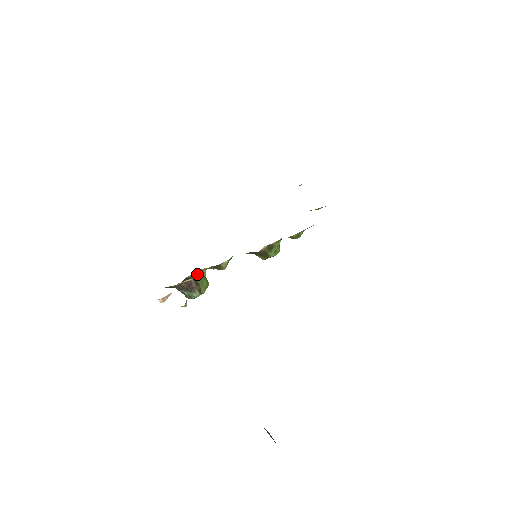
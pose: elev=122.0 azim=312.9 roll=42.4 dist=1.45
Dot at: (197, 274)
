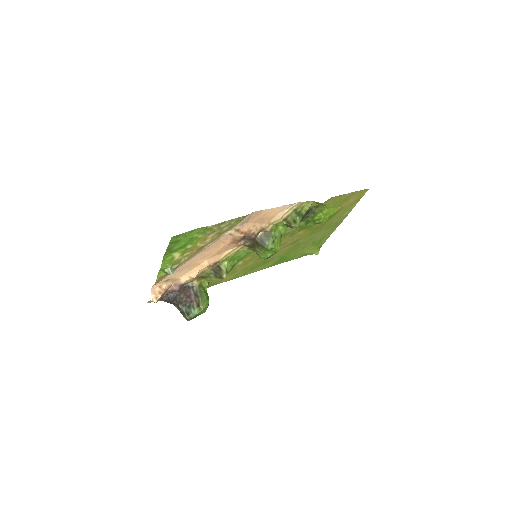
Dot at: (197, 283)
